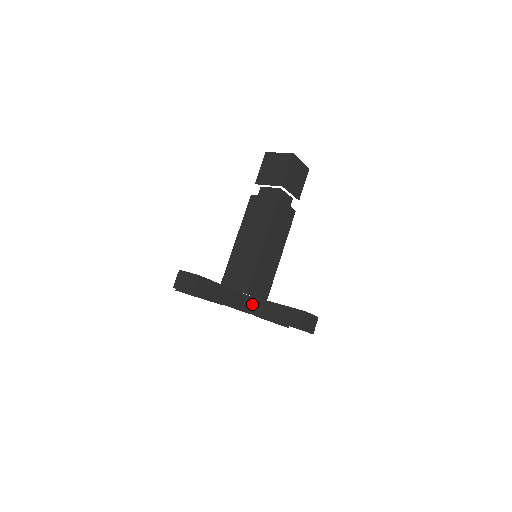
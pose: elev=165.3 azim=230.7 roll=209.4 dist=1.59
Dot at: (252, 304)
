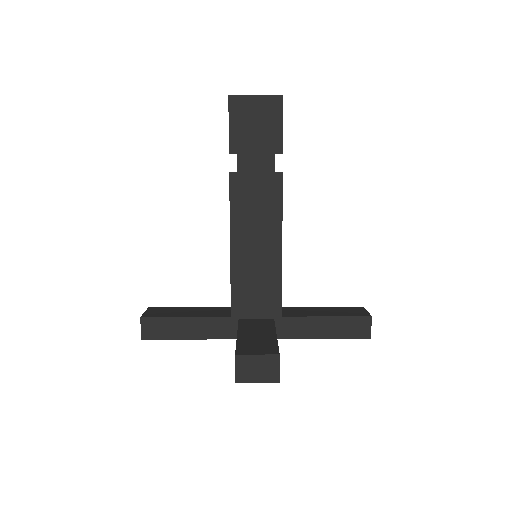
Dot at: (290, 326)
